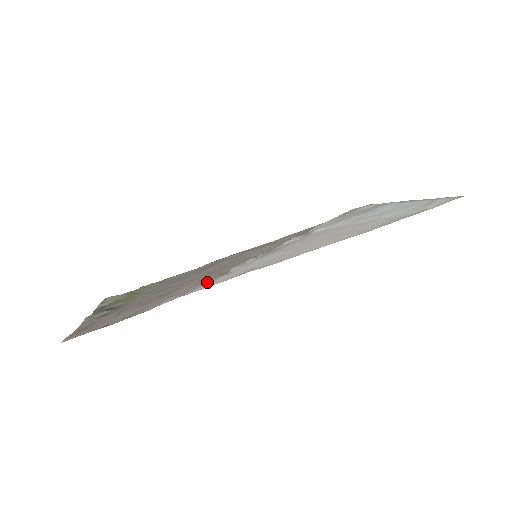
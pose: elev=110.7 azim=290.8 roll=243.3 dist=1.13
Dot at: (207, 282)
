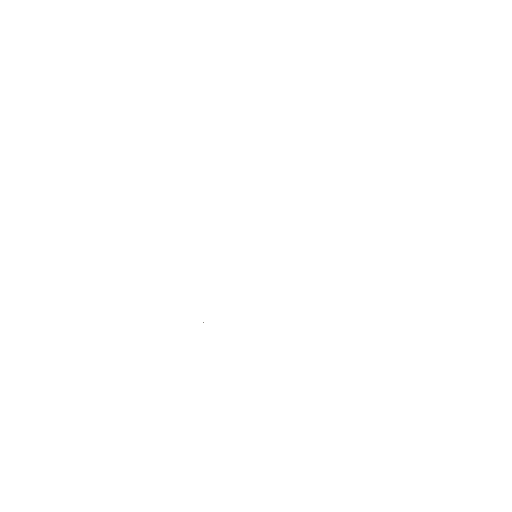
Dot at: occluded
